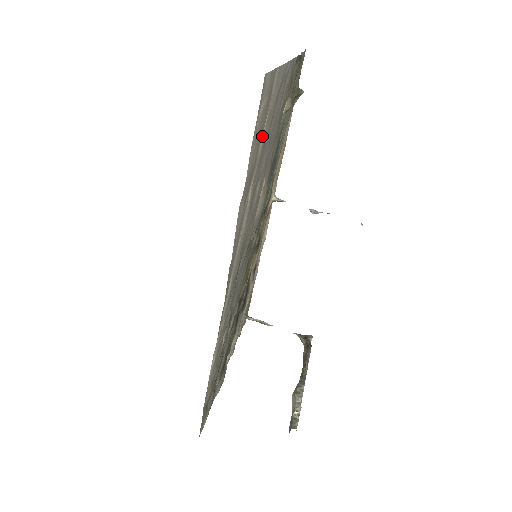
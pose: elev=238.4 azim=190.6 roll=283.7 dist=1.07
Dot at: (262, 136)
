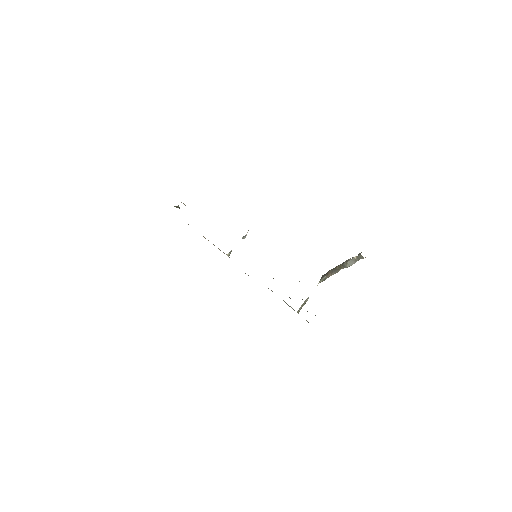
Dot at: occluded
